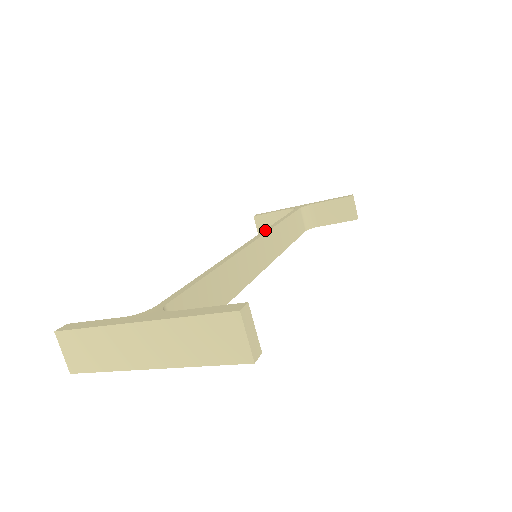
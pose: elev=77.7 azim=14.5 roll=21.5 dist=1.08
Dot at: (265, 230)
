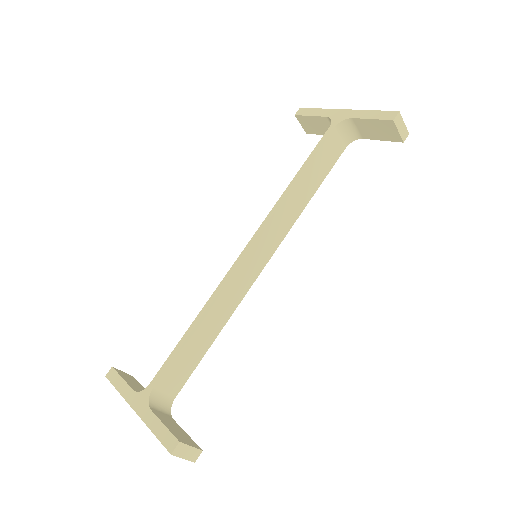
Dot at: (270, 213)
